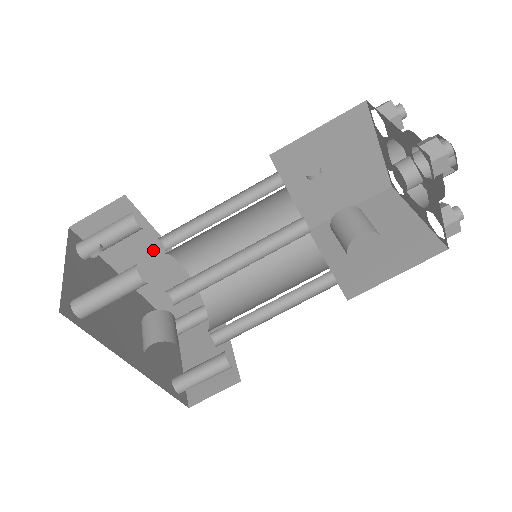
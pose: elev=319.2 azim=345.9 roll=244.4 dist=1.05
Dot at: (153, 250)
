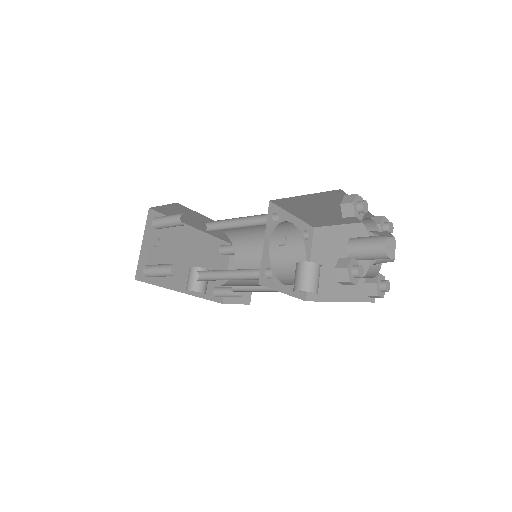
Dot at: (203, 220)
